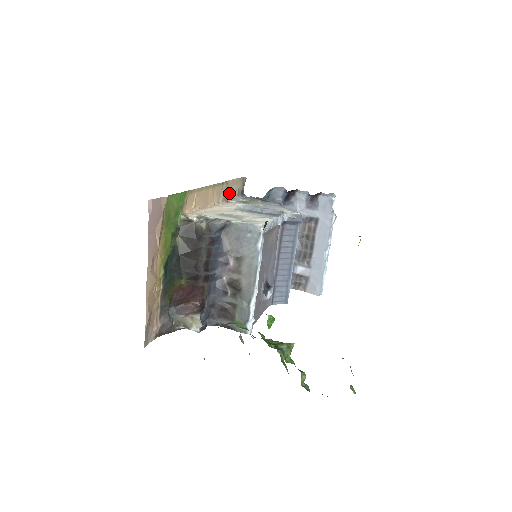
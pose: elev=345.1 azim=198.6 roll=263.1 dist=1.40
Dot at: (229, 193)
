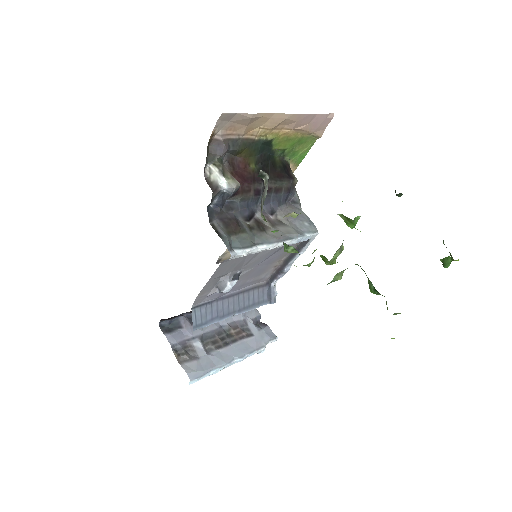
Dot at: occluded
